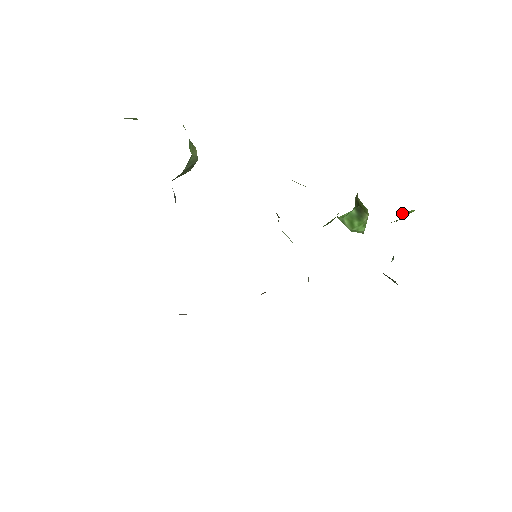
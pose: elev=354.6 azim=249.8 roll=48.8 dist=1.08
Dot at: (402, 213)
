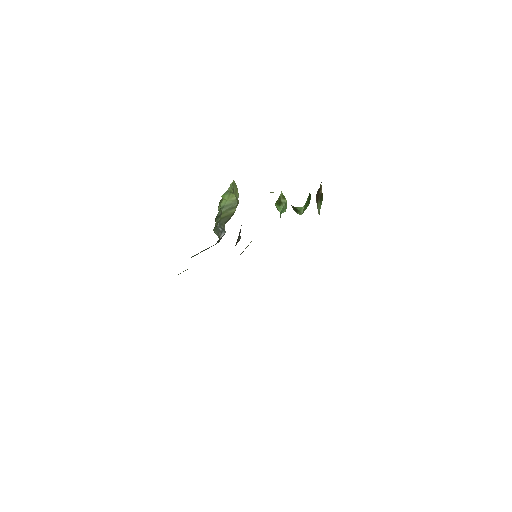
Dot at: occluded
